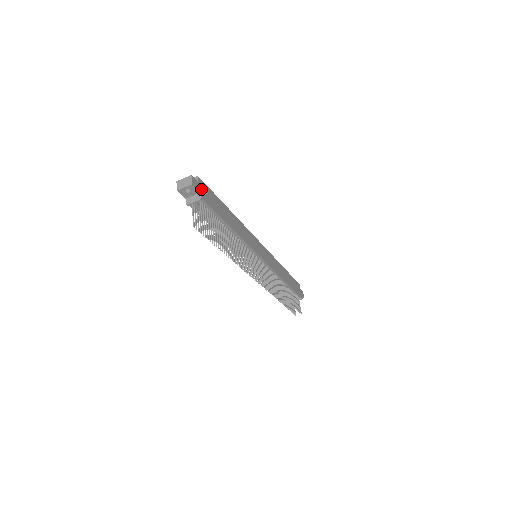
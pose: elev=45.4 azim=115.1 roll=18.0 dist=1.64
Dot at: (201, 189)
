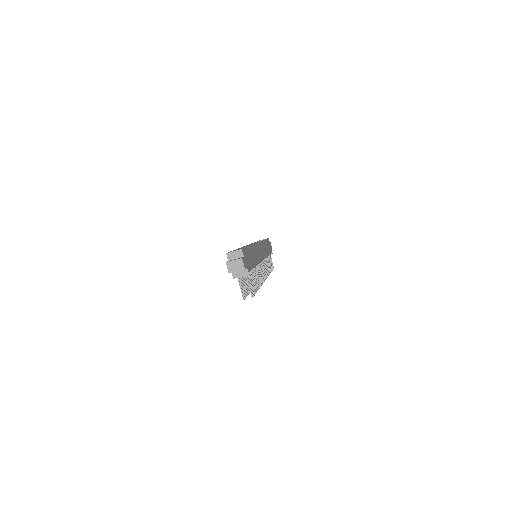
Dot at: (246, 261)
